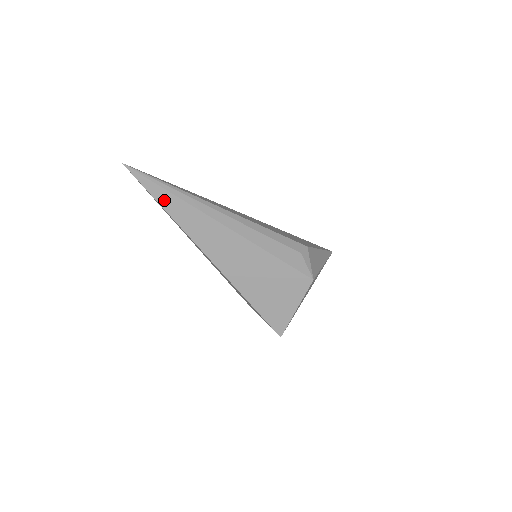
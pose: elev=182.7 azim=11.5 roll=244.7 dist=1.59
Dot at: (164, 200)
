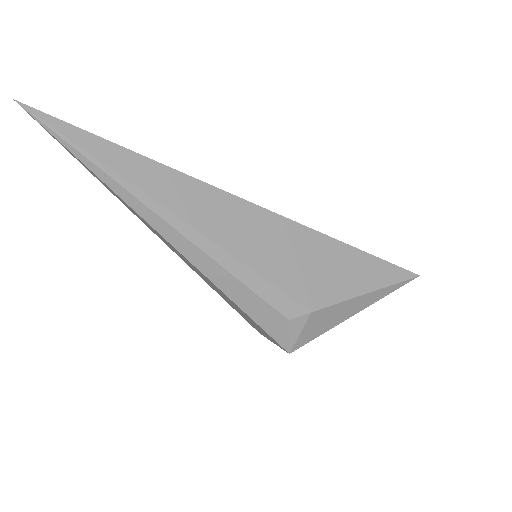
Dot at: (90, 171)
